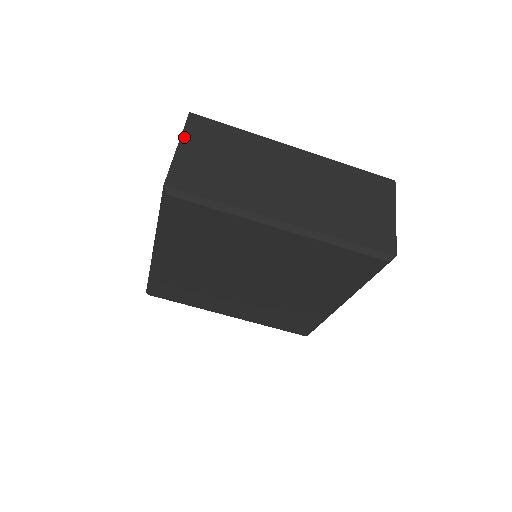
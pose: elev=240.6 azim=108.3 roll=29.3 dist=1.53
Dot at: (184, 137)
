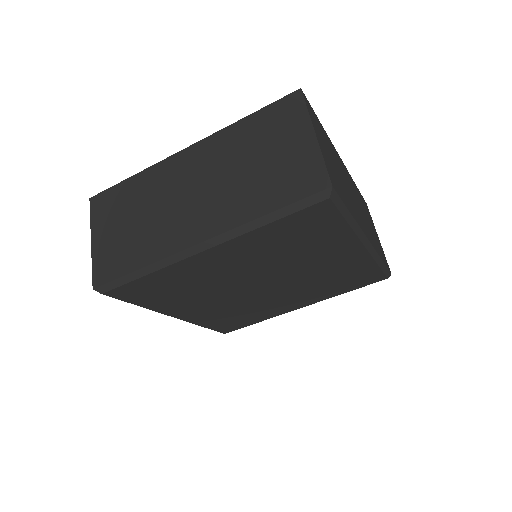
Dot at: (313, 122)
